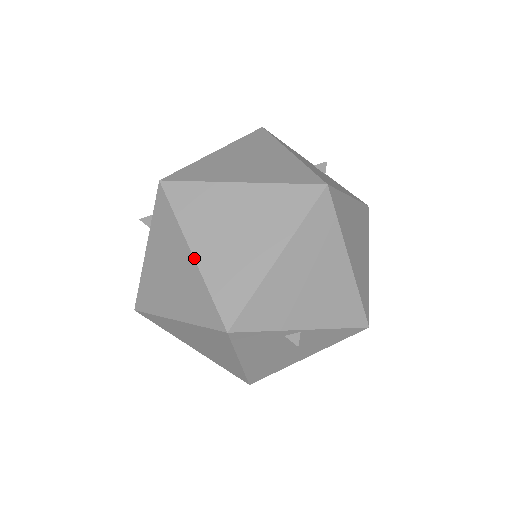
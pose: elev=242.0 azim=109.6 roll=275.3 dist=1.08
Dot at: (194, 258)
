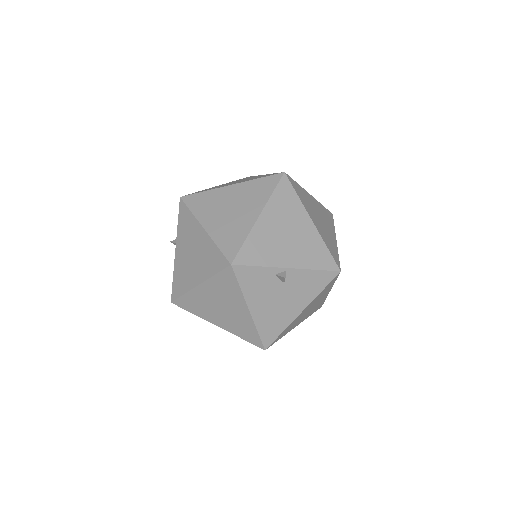
Dot at: (205, 230)
